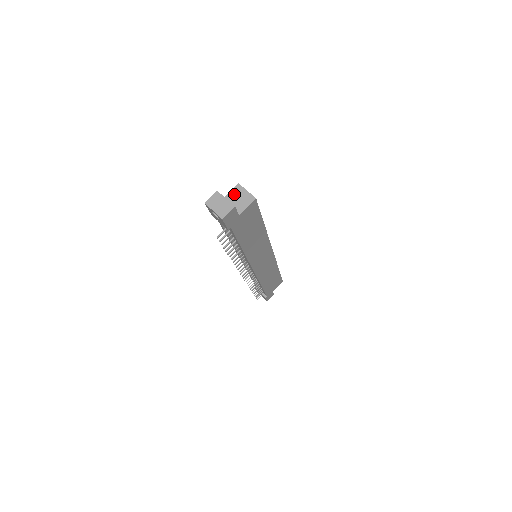
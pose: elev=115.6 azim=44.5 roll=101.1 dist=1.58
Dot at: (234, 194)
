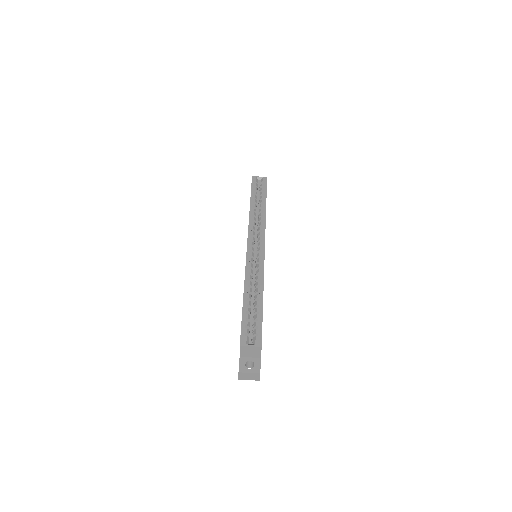
Dot at: (244, 352)
